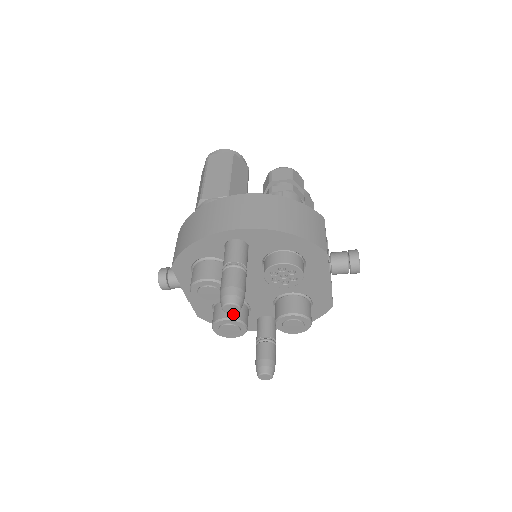
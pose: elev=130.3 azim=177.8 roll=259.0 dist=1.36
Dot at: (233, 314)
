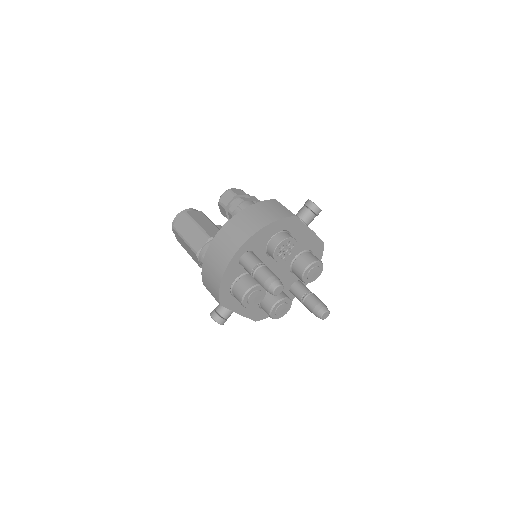
Dot at: (276, 299)
